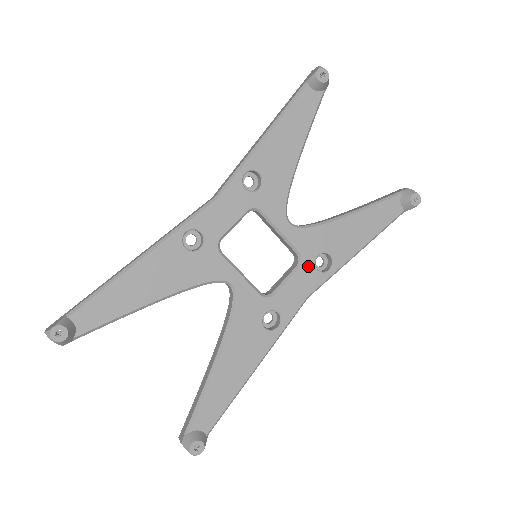
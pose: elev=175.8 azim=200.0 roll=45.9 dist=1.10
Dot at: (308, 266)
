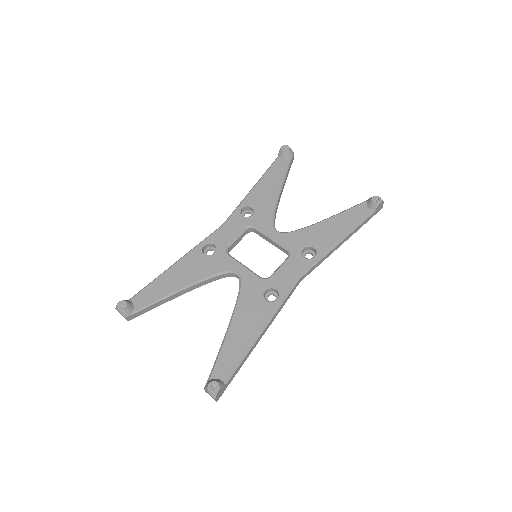
Dot at: (296, 256)
